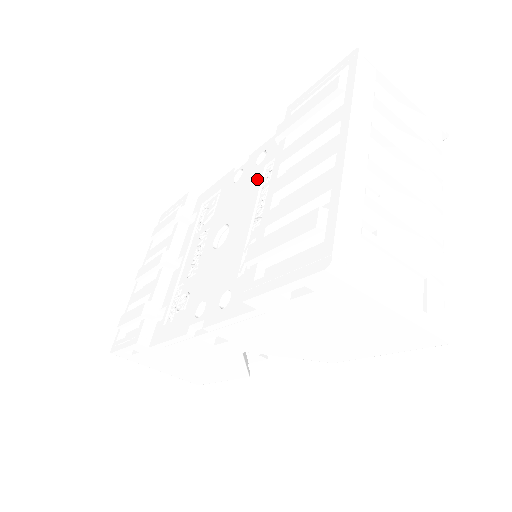
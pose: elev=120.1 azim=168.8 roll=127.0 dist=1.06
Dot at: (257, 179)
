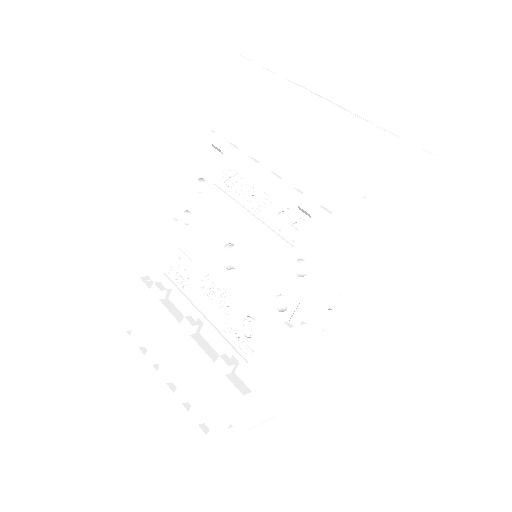
Dot at: (218, 196)
